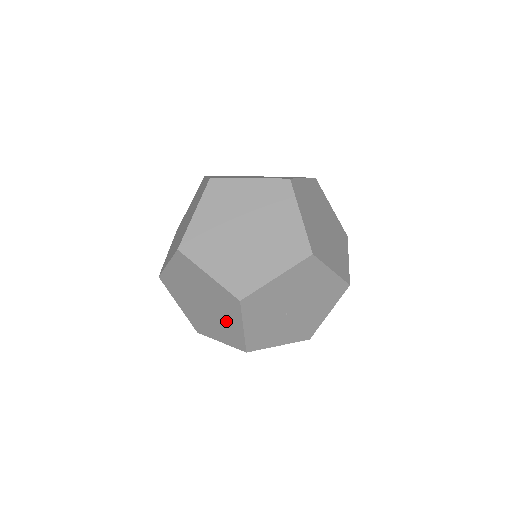
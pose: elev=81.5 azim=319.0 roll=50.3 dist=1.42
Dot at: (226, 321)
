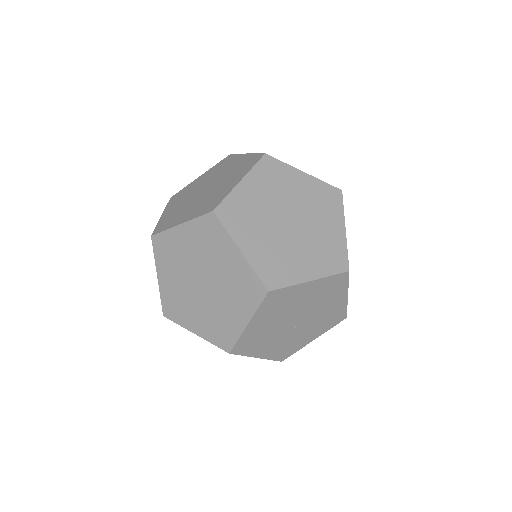
Dot at: occluded
